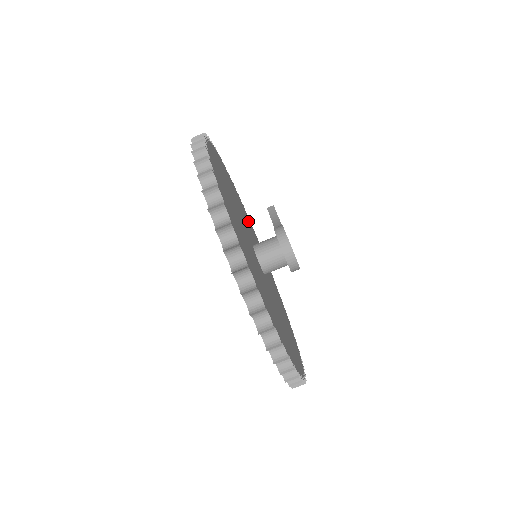
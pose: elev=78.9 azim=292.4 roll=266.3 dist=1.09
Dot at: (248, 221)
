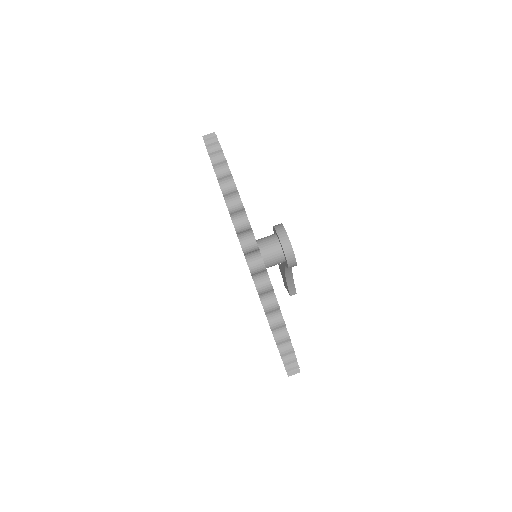
Dot at: occluded
